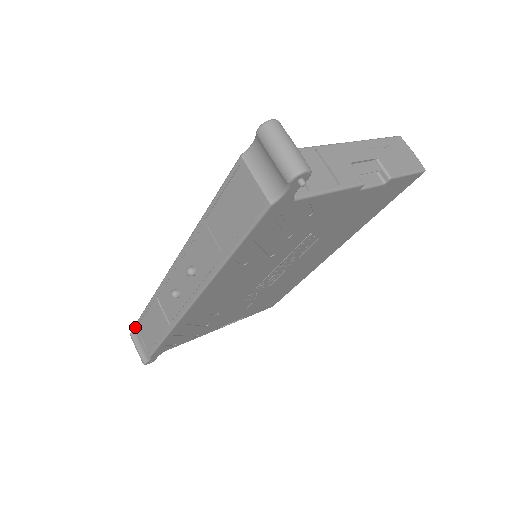
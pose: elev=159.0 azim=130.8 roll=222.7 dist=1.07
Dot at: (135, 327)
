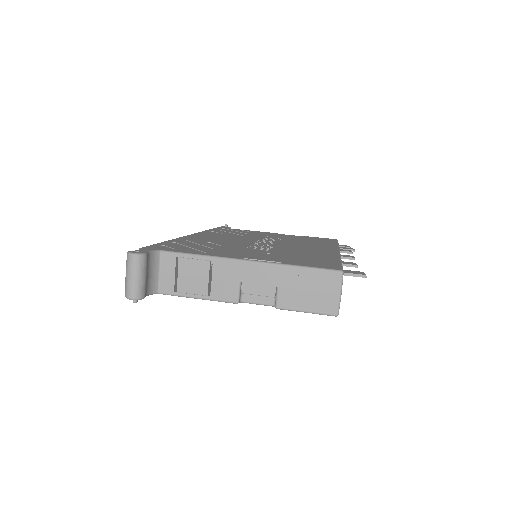
Dot at: occluded
